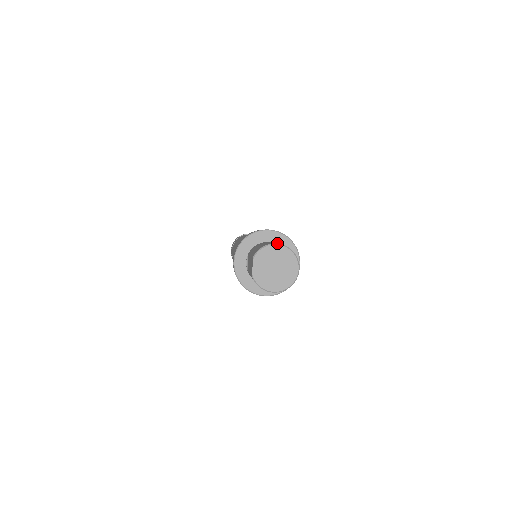
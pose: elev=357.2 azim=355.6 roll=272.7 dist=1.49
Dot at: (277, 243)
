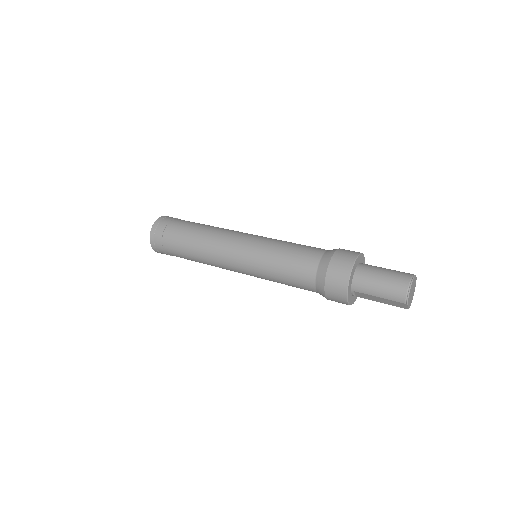
Dot at: (404, 282)
